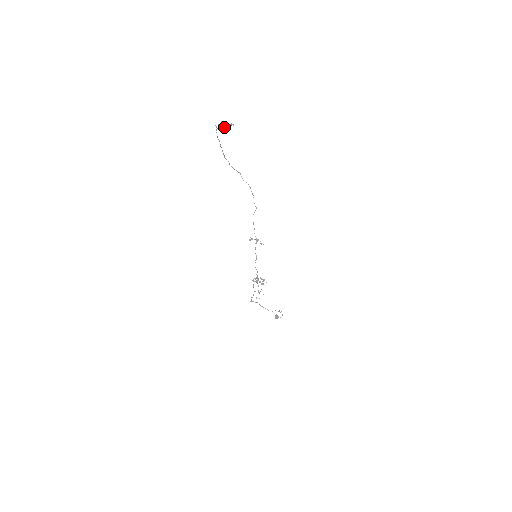
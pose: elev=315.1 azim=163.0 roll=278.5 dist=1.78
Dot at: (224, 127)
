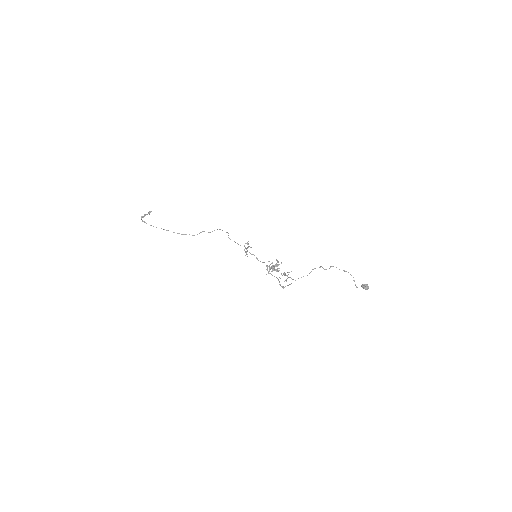
Dot at: occluded
